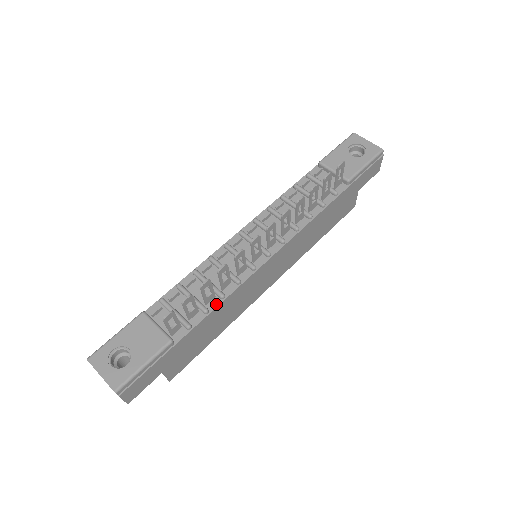
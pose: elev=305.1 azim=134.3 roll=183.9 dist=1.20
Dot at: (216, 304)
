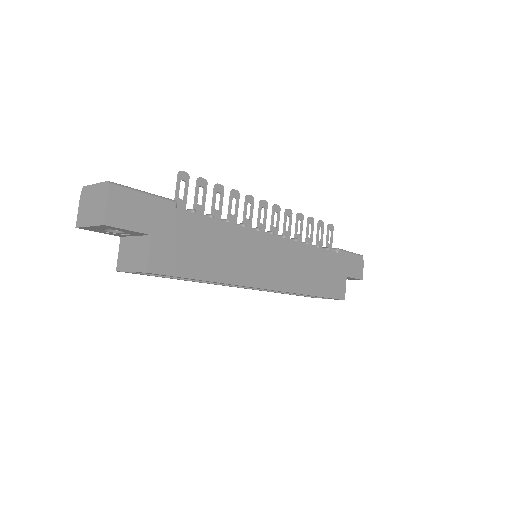
Dot at: (221, 221)
